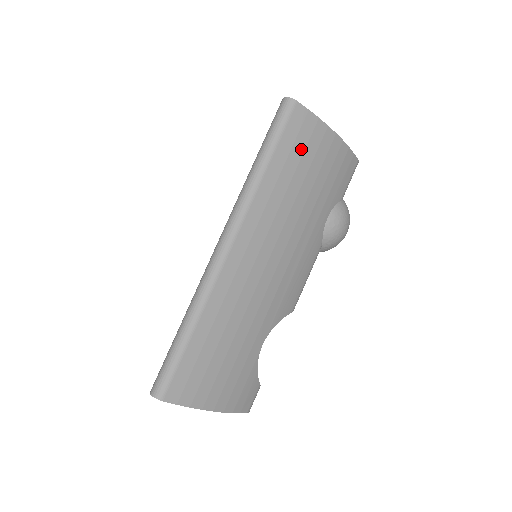
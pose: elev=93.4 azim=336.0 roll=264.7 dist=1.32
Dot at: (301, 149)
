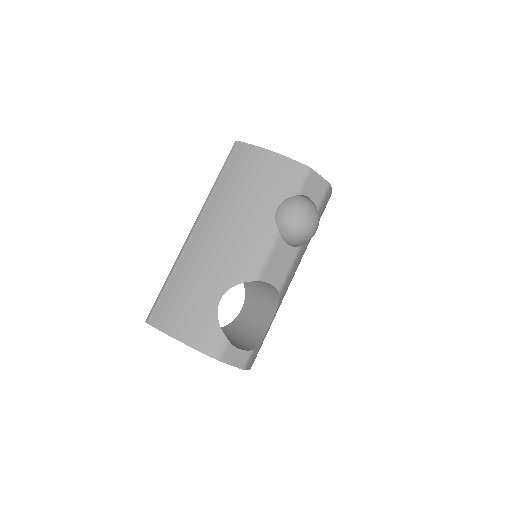
Dot at: (241, 166)
